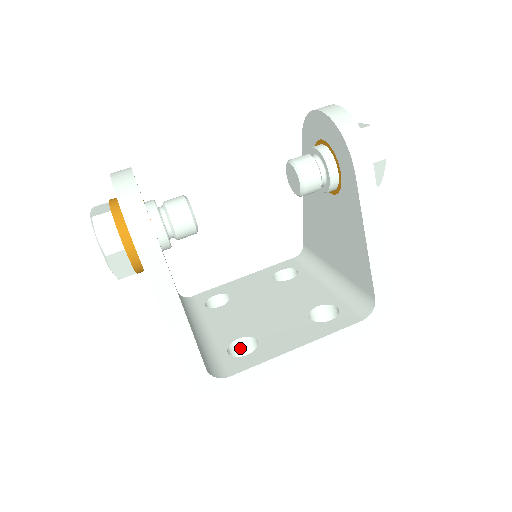
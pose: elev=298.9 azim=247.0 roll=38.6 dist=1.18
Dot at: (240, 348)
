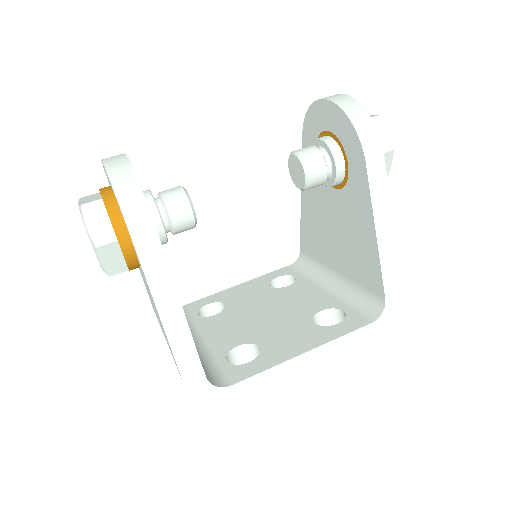
Dot at: (239, 357)
